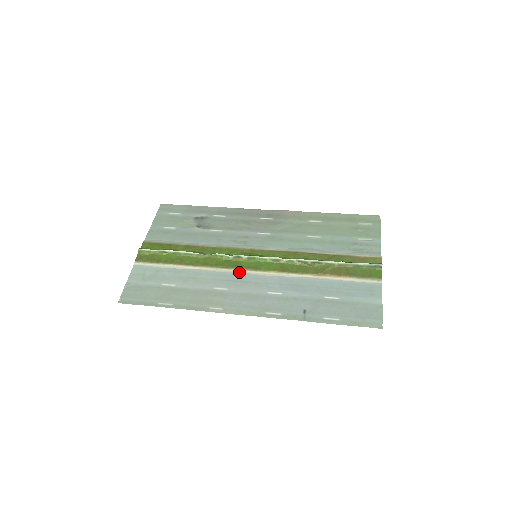
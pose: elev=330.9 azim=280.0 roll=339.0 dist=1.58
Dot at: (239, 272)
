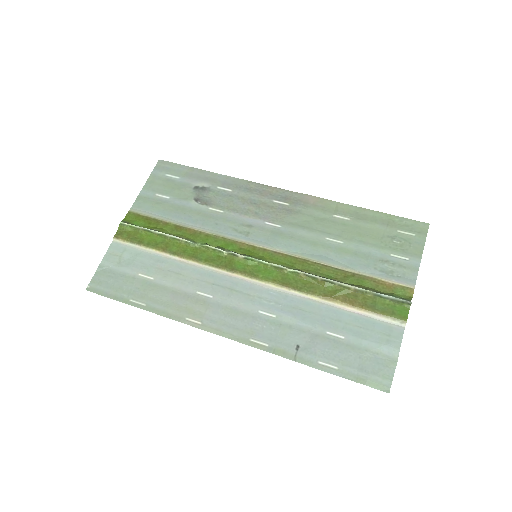
Dot at: (231, 275)
